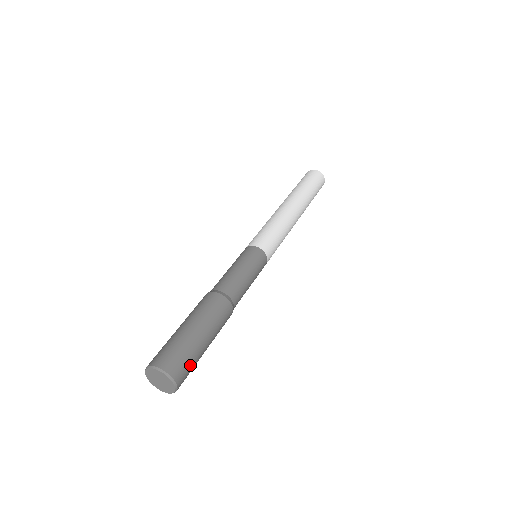
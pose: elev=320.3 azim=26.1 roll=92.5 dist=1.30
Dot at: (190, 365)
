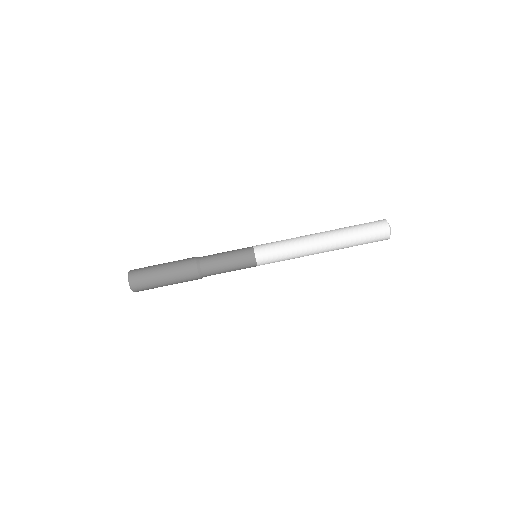
Dot at: occluded
